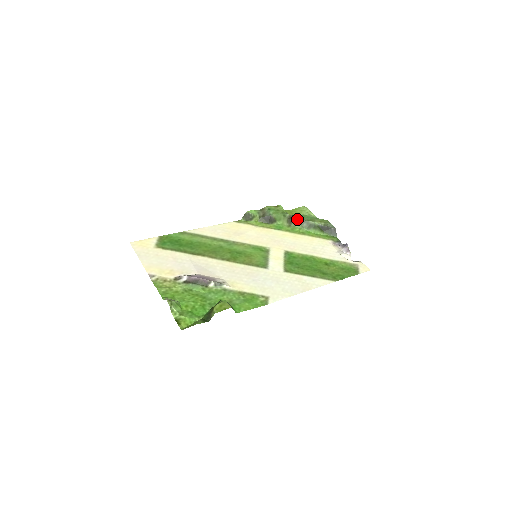
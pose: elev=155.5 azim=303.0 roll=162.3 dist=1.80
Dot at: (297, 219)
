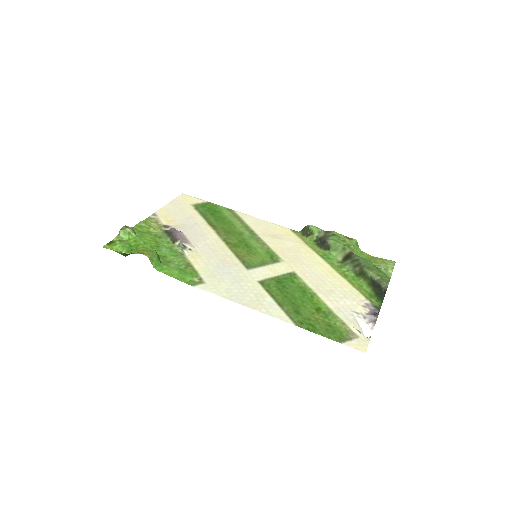
Dot at: (354, 258)
